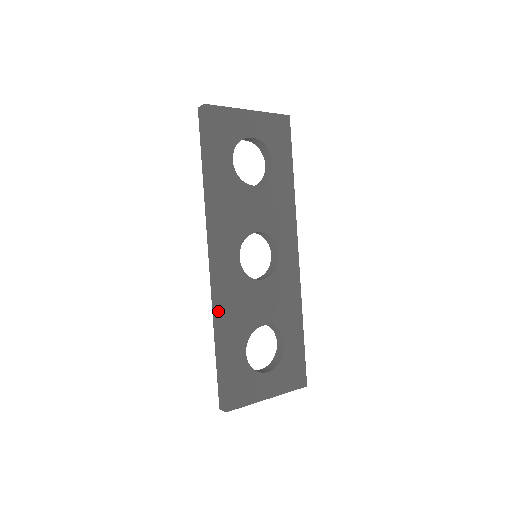
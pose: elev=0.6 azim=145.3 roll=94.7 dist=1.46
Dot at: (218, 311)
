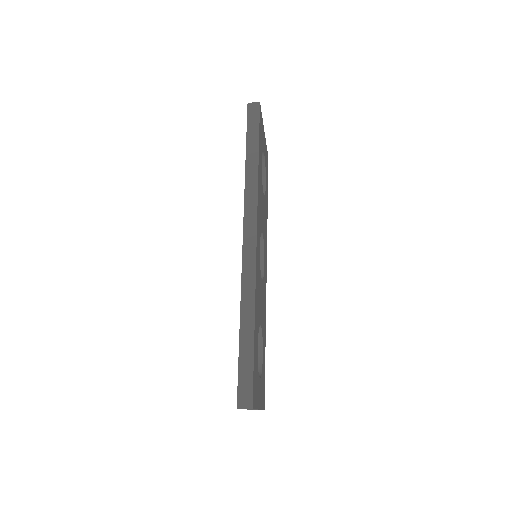
Dot at: (254, 289)
